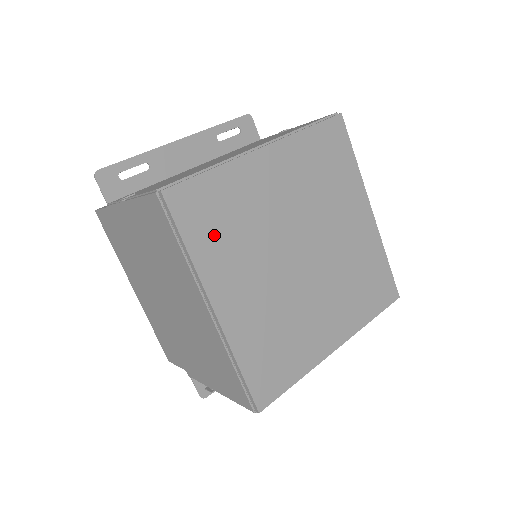
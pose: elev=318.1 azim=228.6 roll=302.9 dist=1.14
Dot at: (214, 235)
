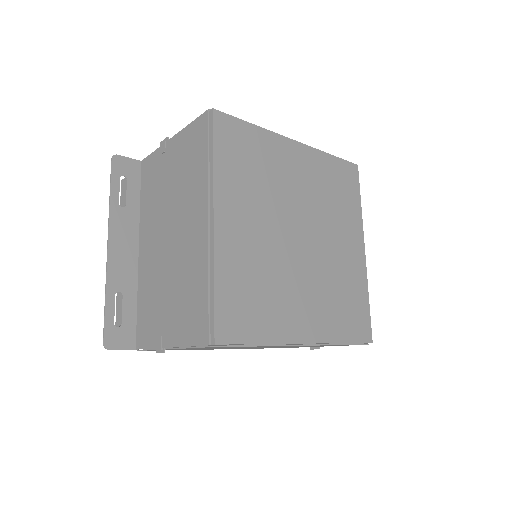
Dot at: (260, 313)
